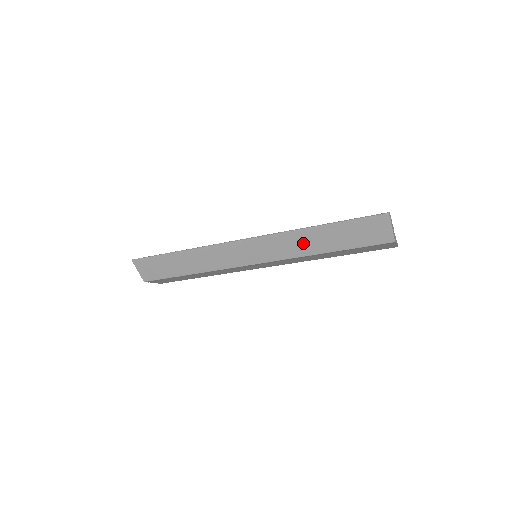
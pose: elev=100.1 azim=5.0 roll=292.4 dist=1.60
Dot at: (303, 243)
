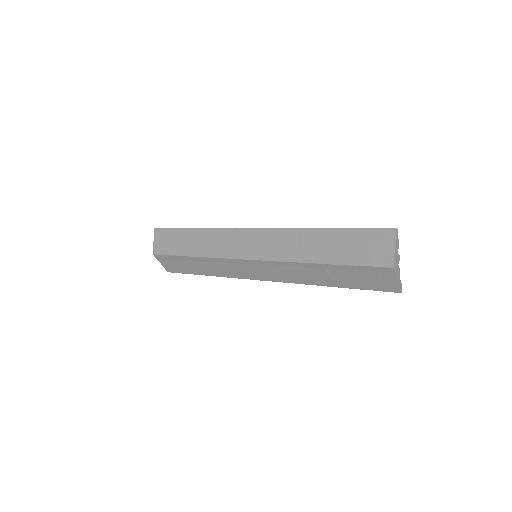
Dot at: (301, 245)
